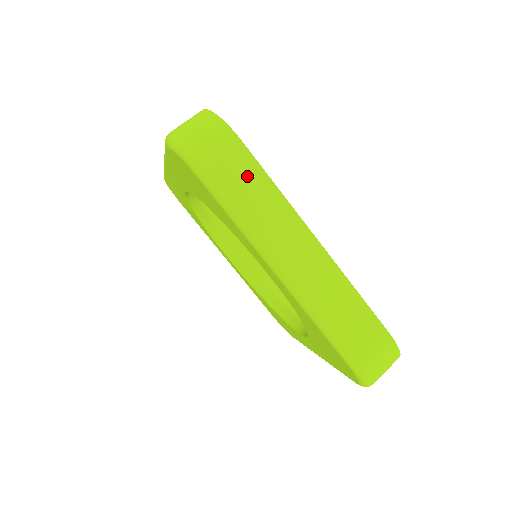
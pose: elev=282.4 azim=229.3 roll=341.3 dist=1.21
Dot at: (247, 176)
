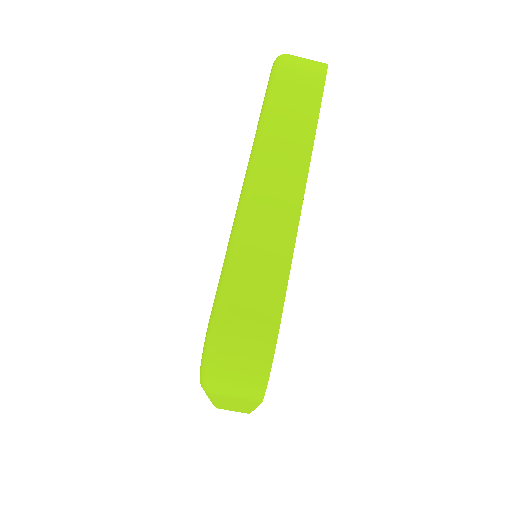
Dot at: (303, 100)
